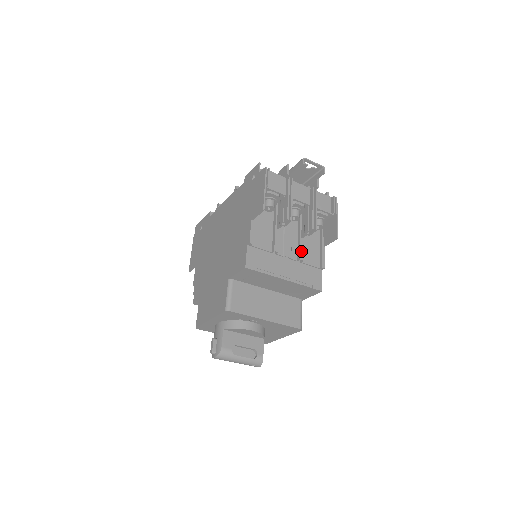
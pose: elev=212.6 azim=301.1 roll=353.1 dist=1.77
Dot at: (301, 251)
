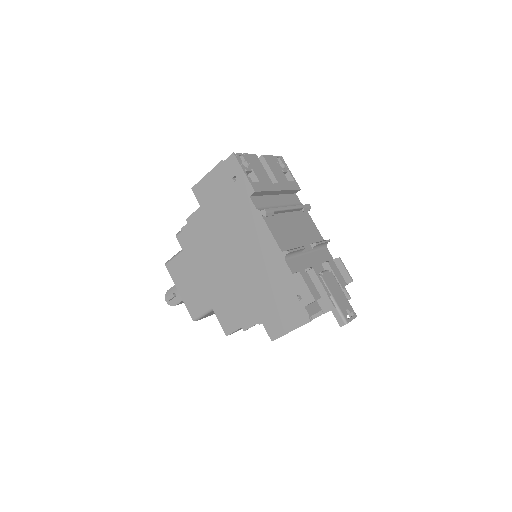
Dot at: occluded
